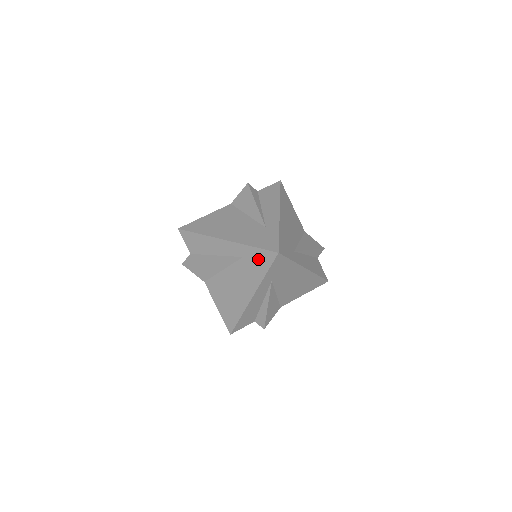
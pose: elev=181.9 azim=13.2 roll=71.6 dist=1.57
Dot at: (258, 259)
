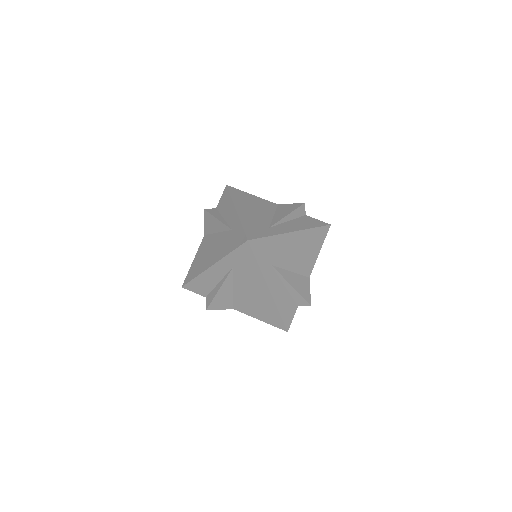
Dot at: (236, 237)
